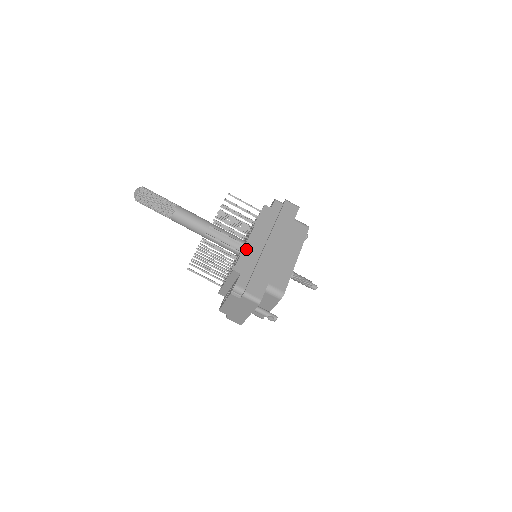
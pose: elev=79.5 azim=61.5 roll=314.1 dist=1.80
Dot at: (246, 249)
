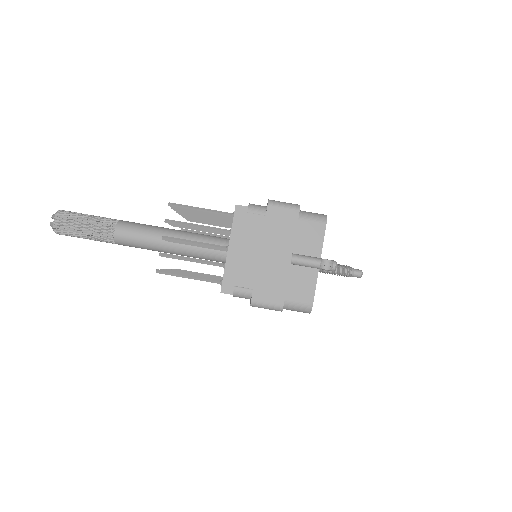
Dot at: occluded
